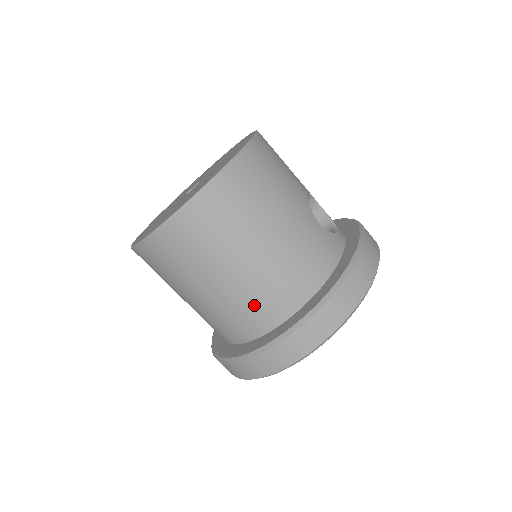
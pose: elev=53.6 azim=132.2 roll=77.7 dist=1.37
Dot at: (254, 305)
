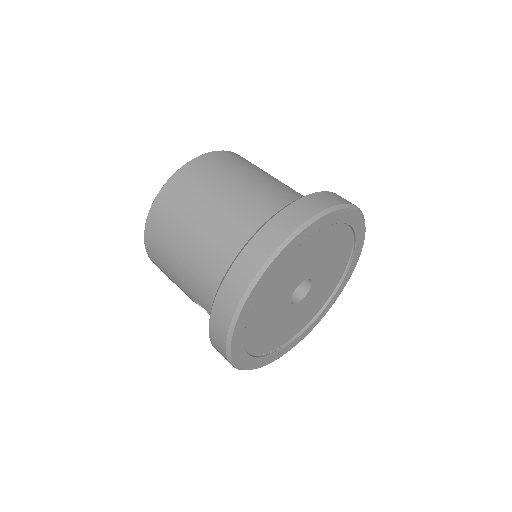
Dot at: (241, 222)
